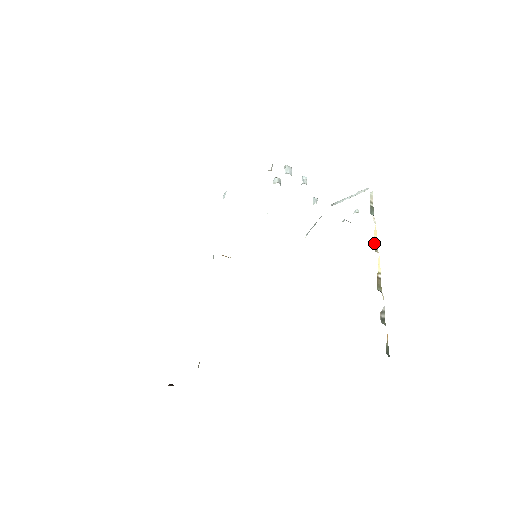
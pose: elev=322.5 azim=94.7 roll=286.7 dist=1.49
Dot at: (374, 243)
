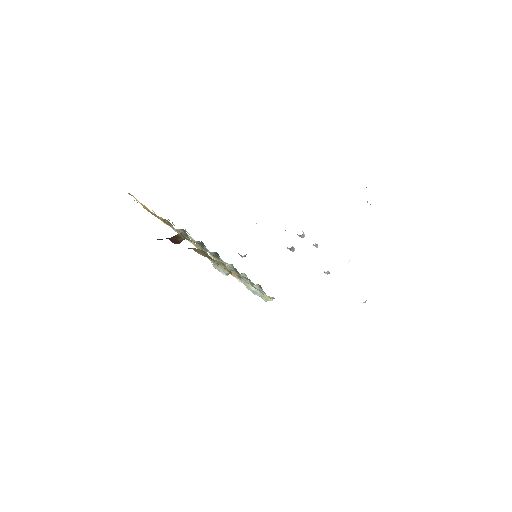
Dot at: occluded
